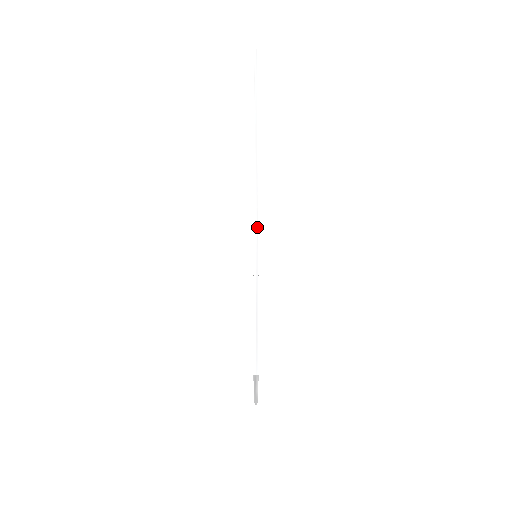
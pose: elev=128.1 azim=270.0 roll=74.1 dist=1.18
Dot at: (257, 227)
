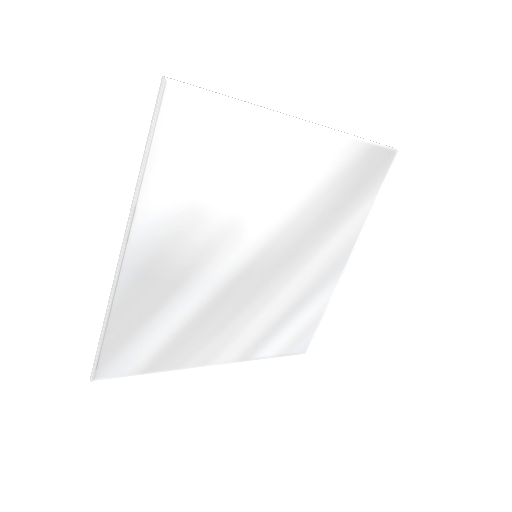
Dot at: (277, 111)
